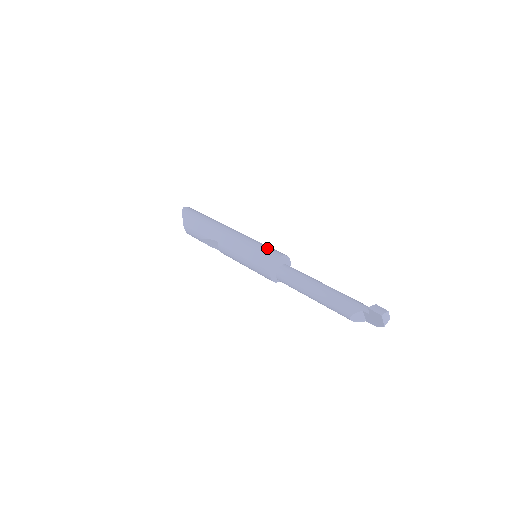
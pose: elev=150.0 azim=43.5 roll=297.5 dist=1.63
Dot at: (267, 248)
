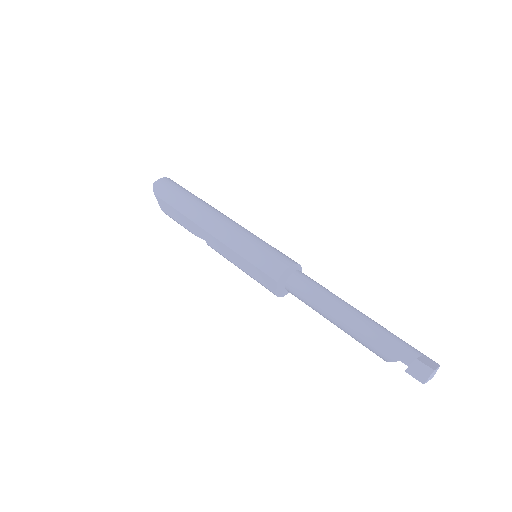
Dot at: (263, 258)
